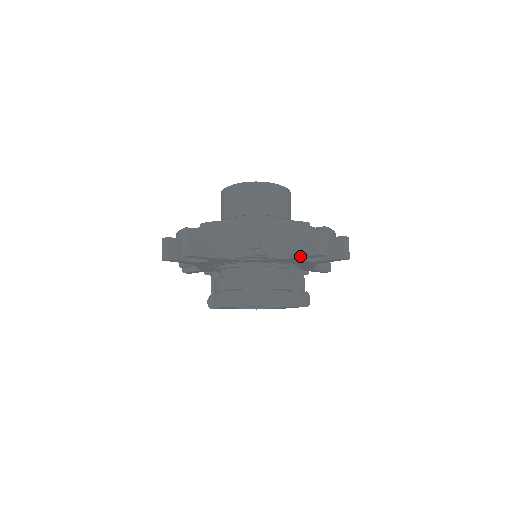
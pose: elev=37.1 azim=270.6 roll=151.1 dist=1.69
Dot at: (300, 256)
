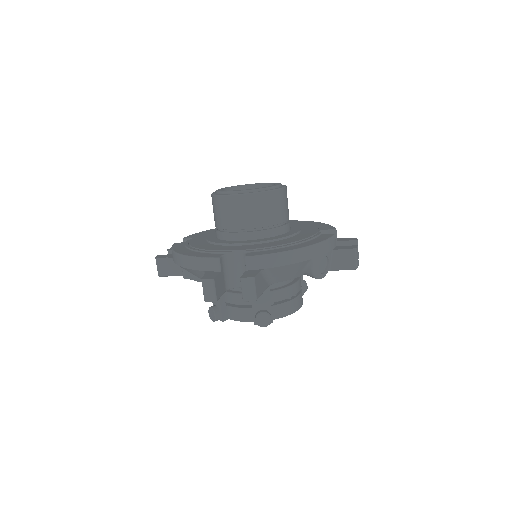
Dot at: occluded
